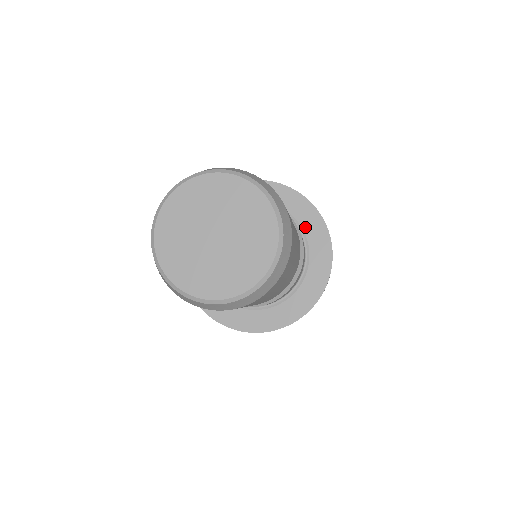
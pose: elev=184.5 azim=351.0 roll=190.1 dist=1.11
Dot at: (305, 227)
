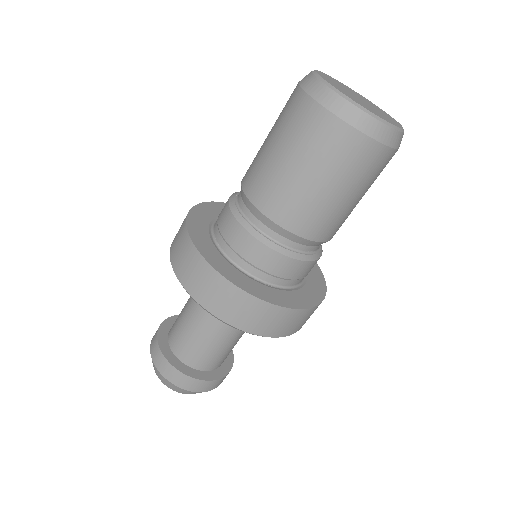
Dot at: occluded
